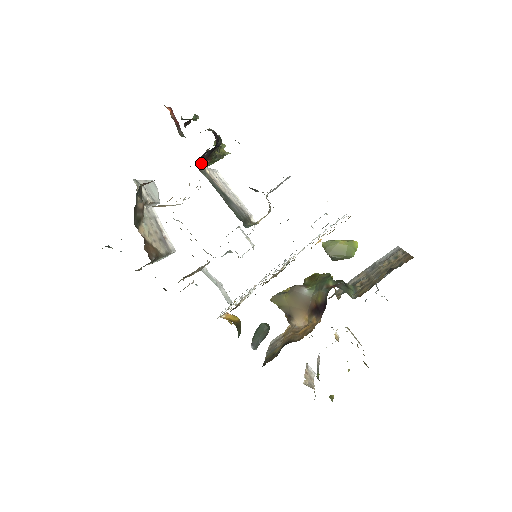
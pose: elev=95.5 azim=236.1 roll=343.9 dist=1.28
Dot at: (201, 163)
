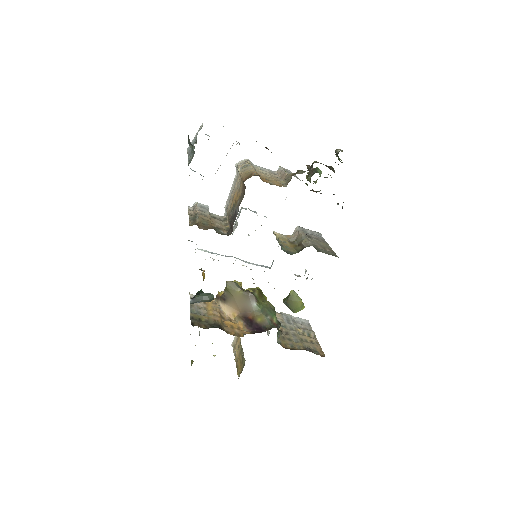
Dot at: (312, 190)
